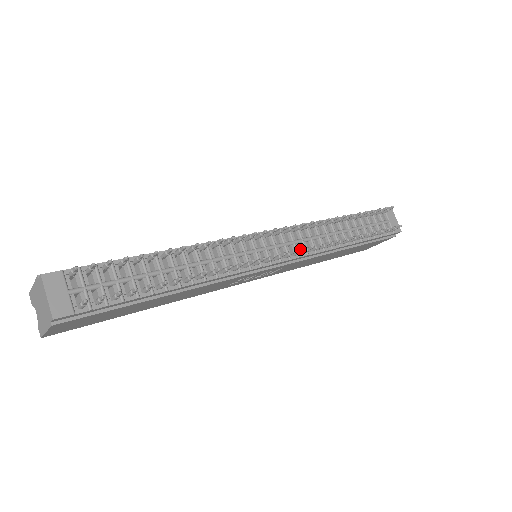
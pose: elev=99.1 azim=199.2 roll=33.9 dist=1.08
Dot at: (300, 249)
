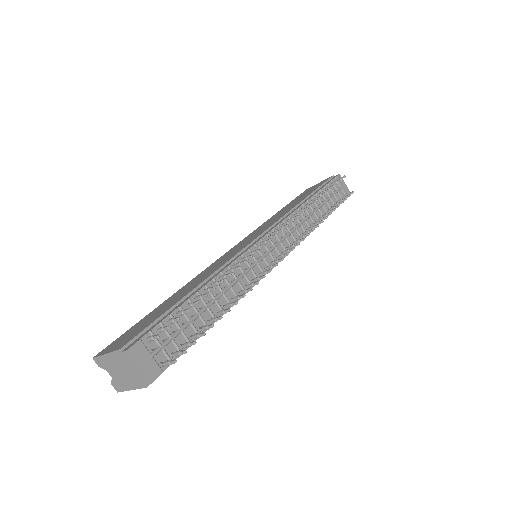
Dot at: (296, 244)
